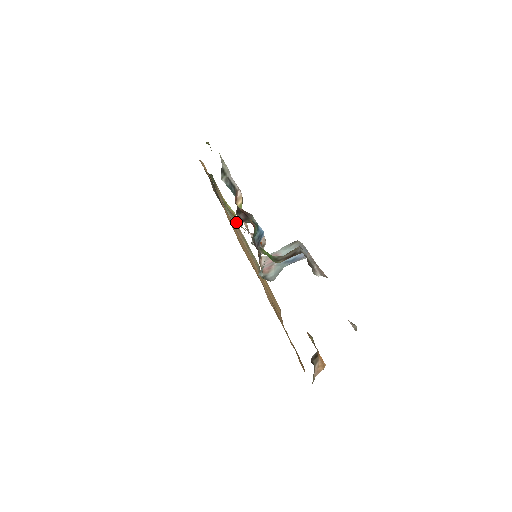
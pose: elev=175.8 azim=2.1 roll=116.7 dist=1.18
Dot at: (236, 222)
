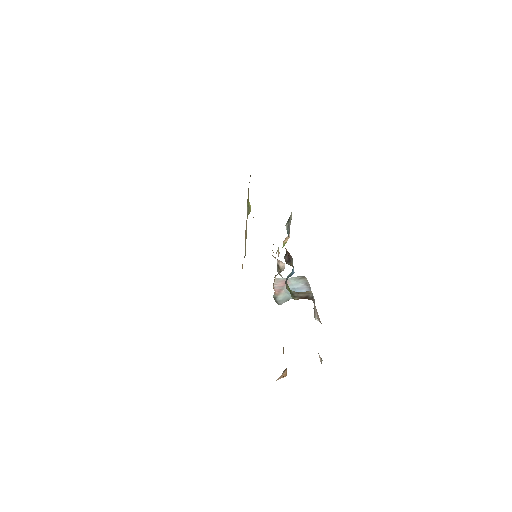
Dot at: occluded
